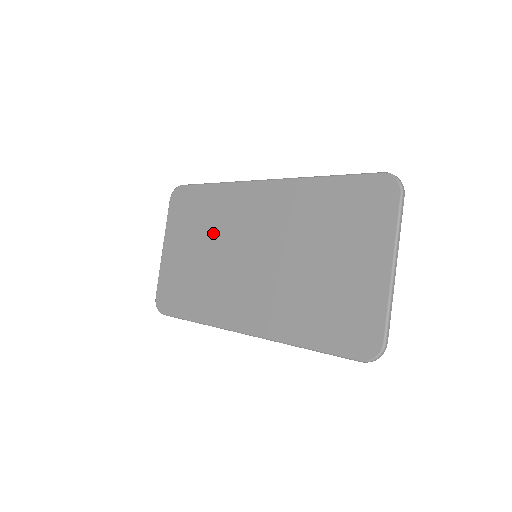
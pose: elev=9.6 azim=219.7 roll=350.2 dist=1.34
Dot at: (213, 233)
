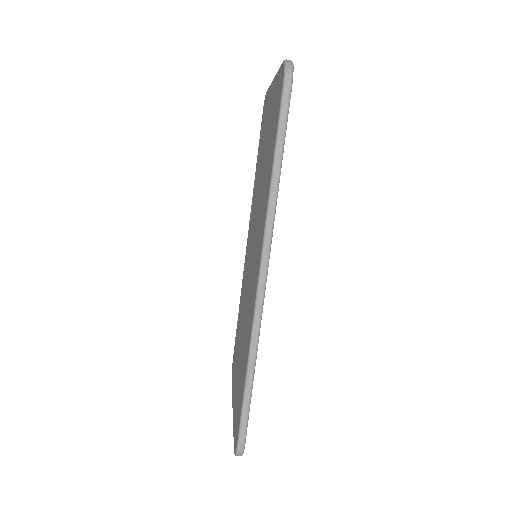
Dot at: (242, 316)
